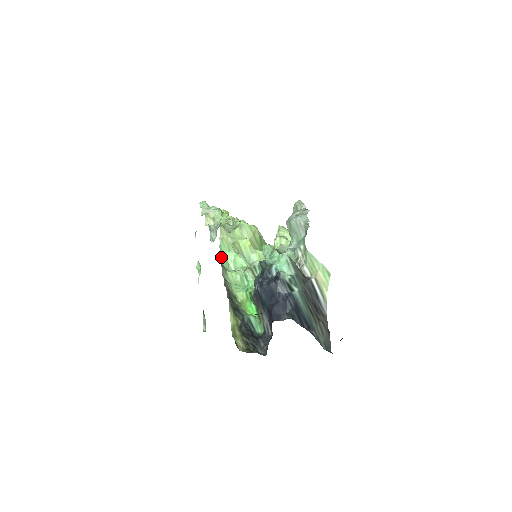
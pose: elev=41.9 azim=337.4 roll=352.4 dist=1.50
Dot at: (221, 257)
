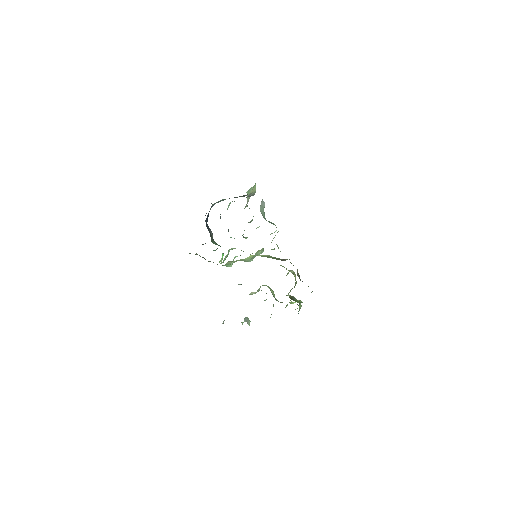
Dot at: occluded
